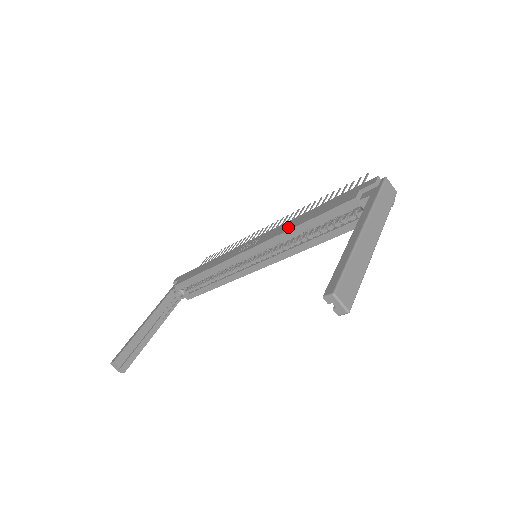
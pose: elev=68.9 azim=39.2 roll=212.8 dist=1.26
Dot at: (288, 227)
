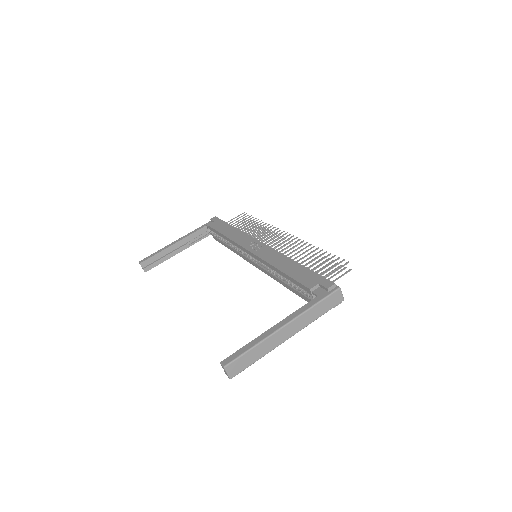
Dot at: (275, 262)
